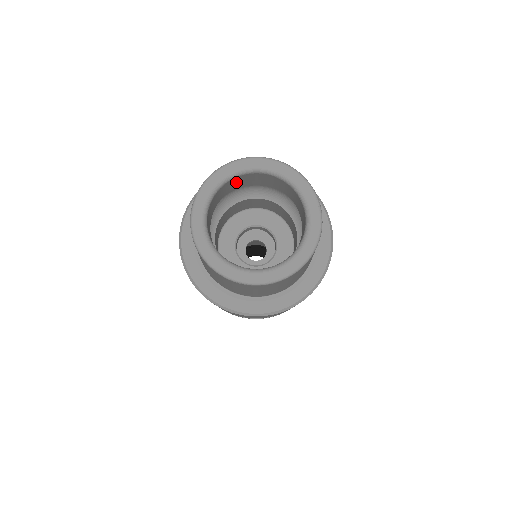
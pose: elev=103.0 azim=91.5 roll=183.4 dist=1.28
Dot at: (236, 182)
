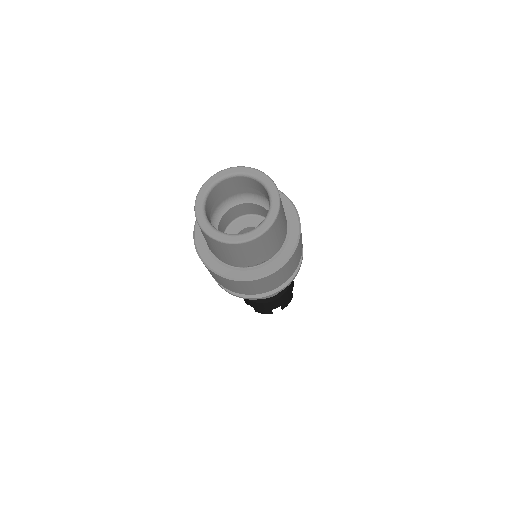
Dot at: (231, 183)
